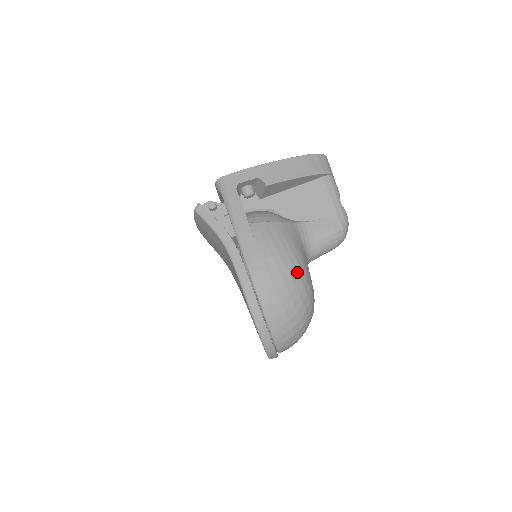
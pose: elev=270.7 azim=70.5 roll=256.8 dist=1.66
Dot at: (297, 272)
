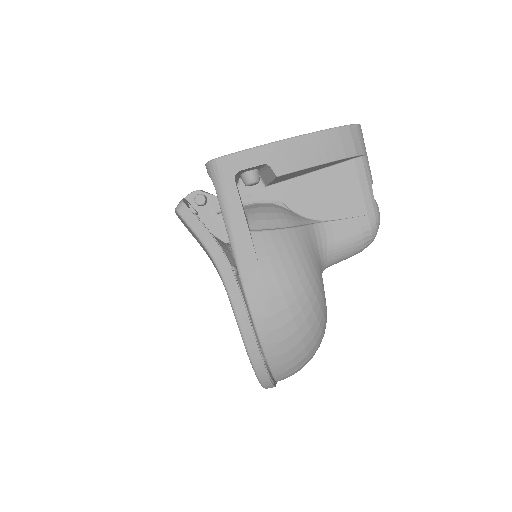
Dot at: (310, 301)
